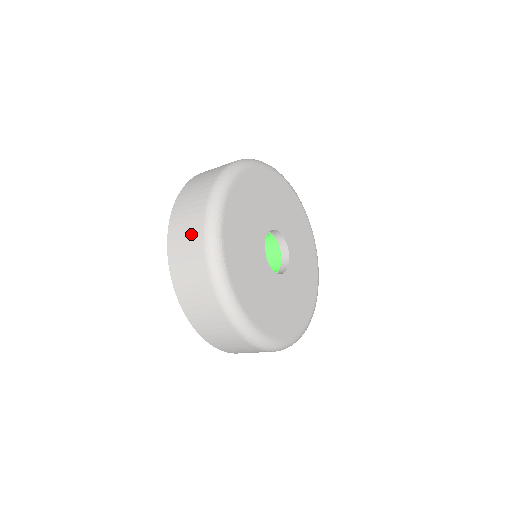
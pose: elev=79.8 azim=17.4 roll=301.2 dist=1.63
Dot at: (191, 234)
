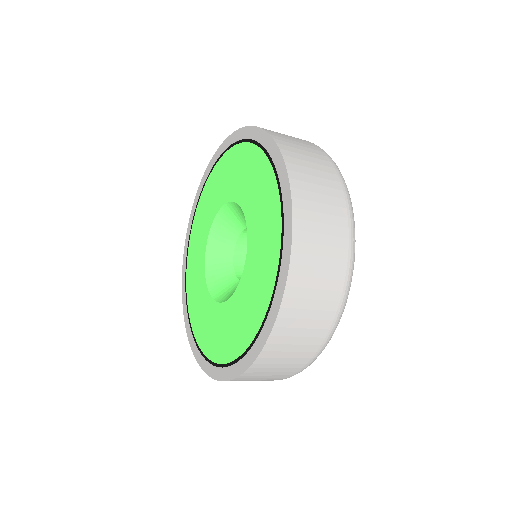
Dot at: (310, 335)
